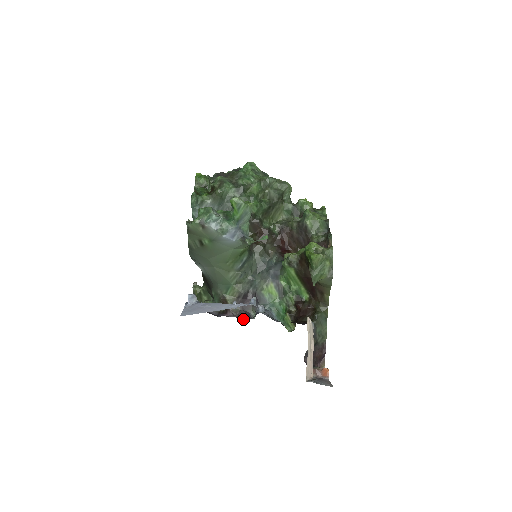
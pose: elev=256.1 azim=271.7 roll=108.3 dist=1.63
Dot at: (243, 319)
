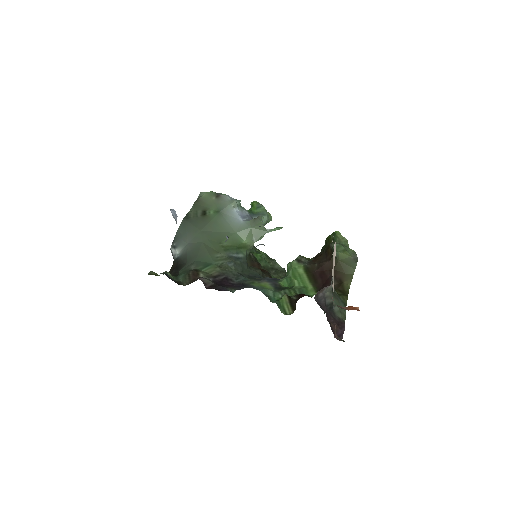
Dot at: (215, 289)
